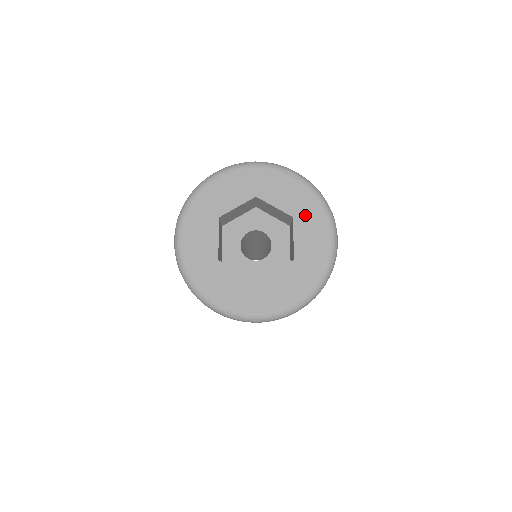
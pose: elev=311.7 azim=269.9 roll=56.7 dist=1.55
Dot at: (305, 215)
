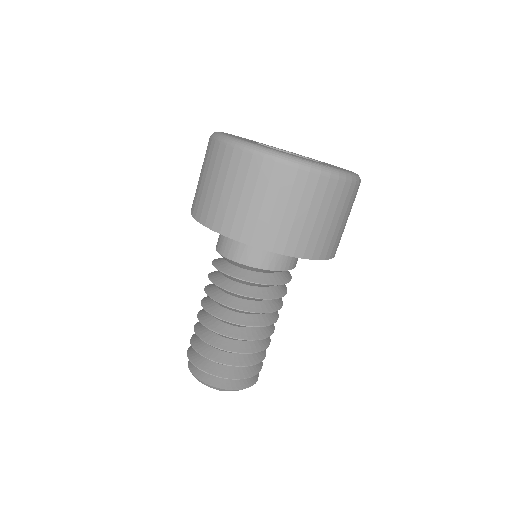
Dot at: occluded
